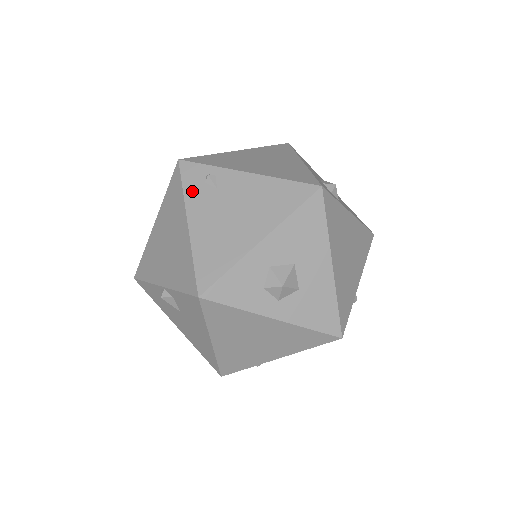
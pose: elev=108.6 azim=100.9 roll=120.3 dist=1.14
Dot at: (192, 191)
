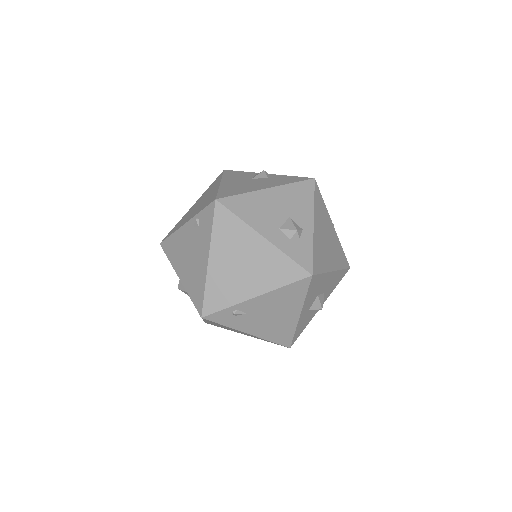
Dot at: (232, 323)
